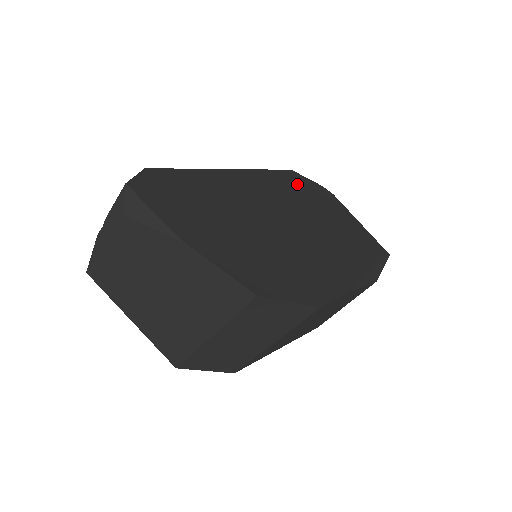
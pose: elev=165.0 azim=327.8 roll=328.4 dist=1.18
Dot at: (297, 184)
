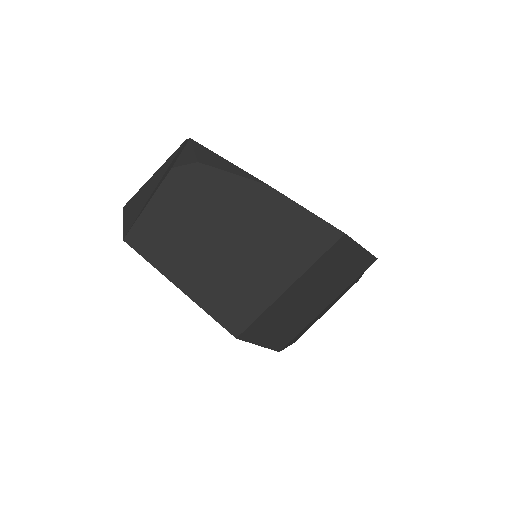
Dot at: occluded
